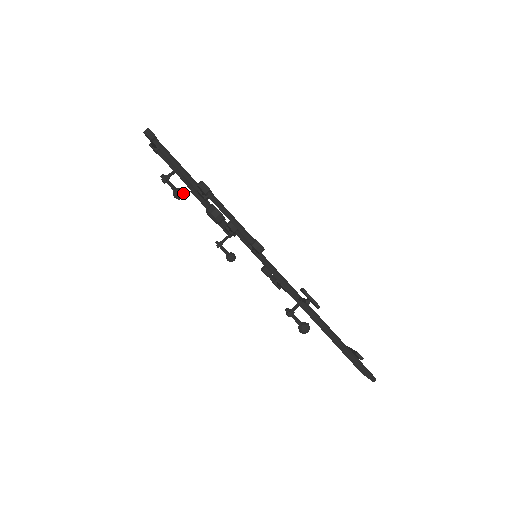
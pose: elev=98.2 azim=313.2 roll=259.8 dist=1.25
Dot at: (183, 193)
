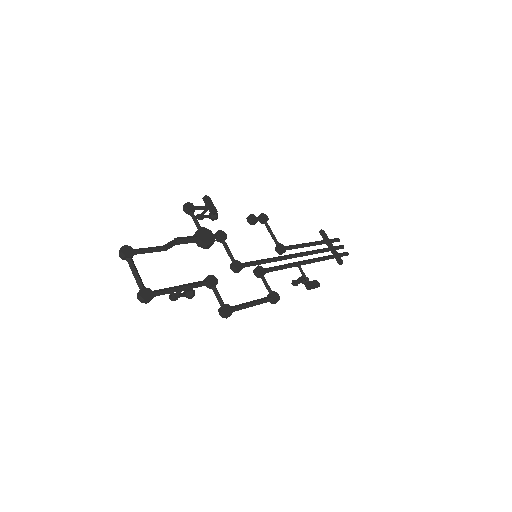
Dot at: (194, 293)
